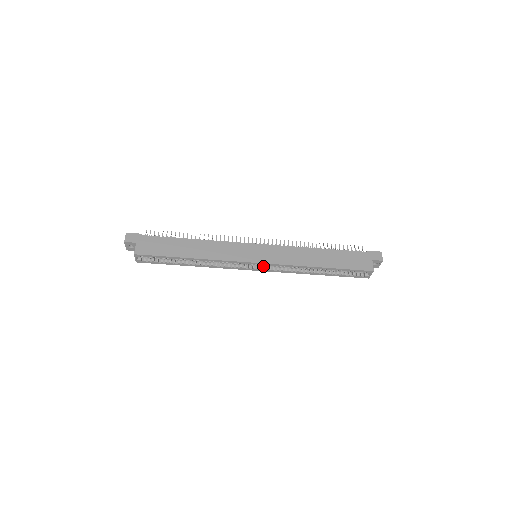
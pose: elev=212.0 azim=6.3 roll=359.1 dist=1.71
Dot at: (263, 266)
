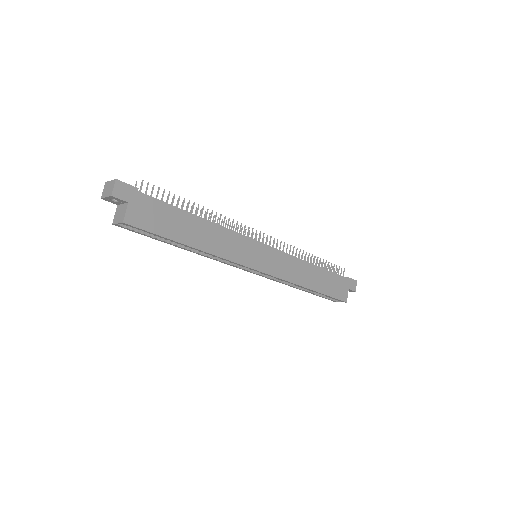
Dot at: occluded
